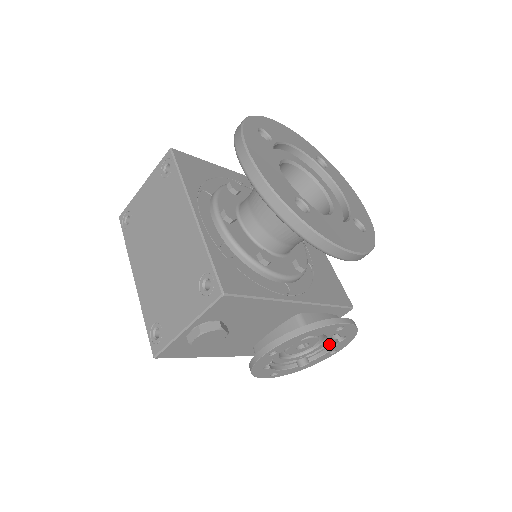
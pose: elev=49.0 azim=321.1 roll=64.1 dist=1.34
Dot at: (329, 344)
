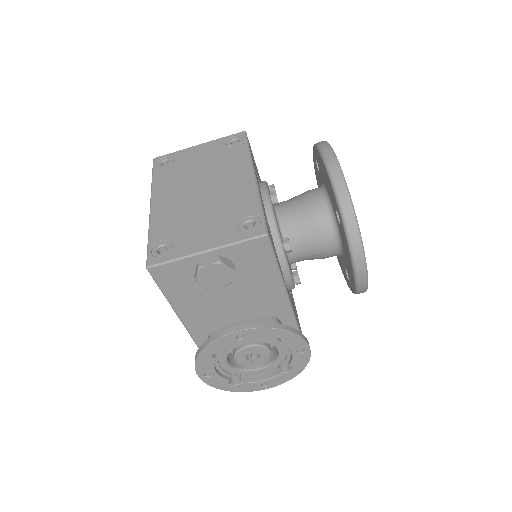
Dot at: (269, 373)
